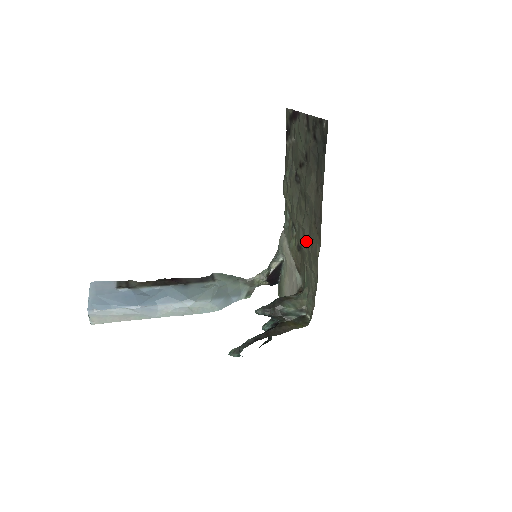
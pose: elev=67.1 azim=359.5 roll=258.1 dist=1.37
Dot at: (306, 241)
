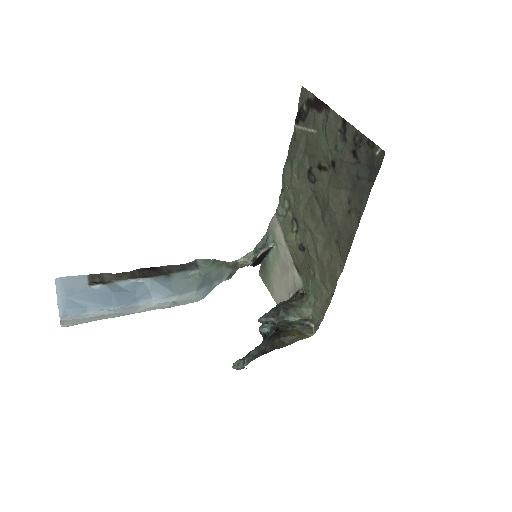
Dot at: (318, 251)
